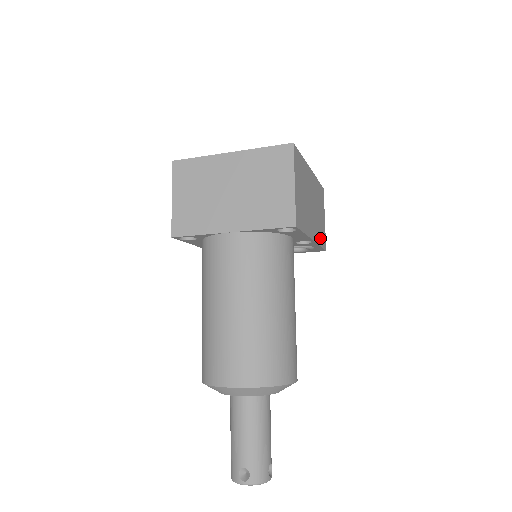
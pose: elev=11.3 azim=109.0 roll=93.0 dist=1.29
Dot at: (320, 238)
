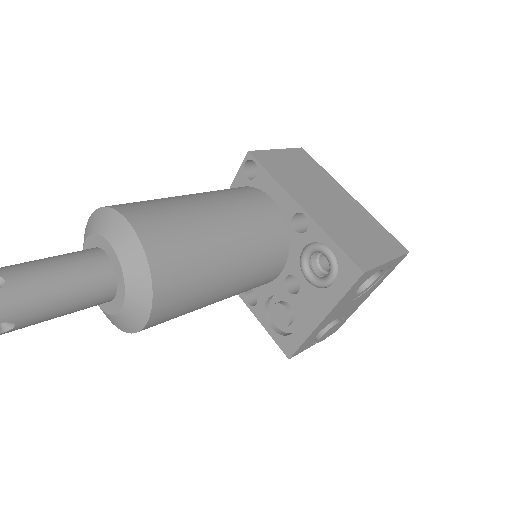
Dot at: (341, 239)
